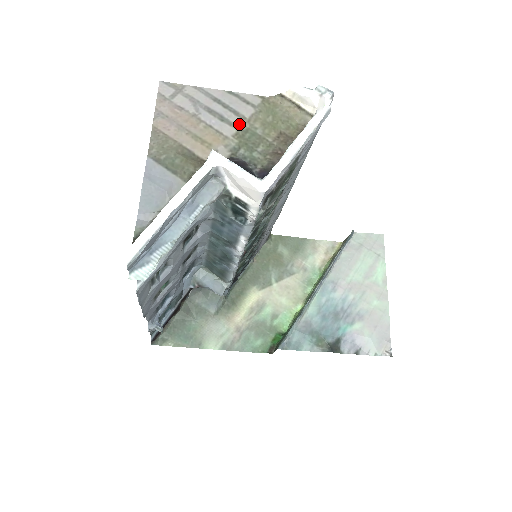
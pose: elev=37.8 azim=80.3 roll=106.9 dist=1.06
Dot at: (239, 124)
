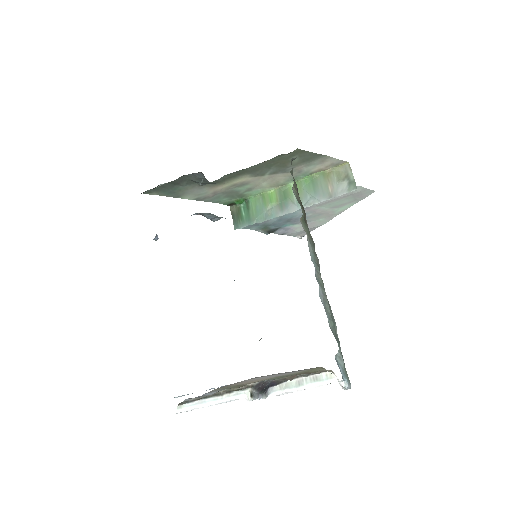
Dot at: (285, 375)
